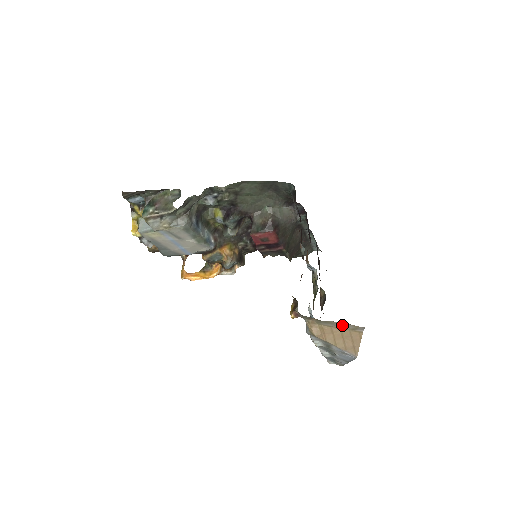
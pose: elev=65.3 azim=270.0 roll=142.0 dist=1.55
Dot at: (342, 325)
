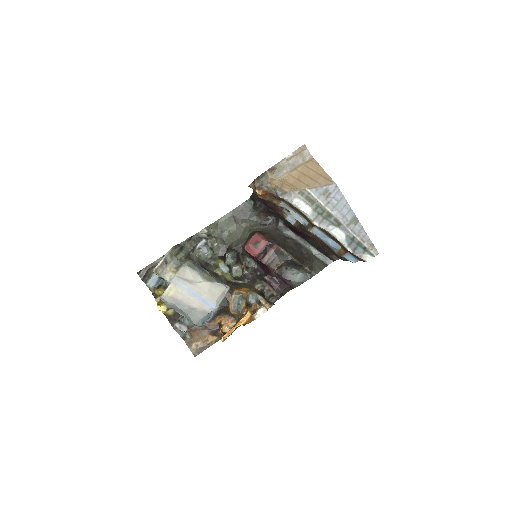
Dot at: (293, 164)
